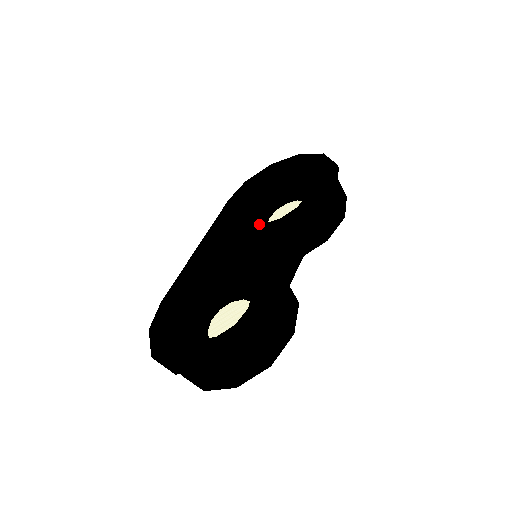
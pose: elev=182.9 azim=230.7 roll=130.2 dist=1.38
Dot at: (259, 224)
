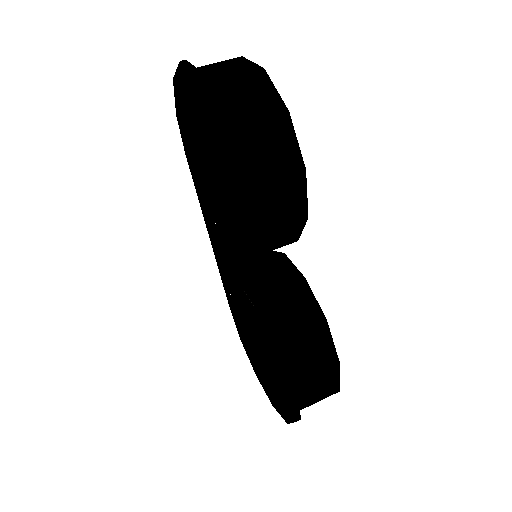
Dot at: (227, 225)
